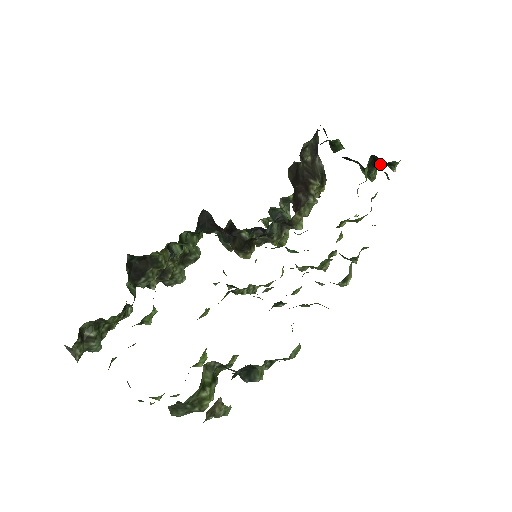
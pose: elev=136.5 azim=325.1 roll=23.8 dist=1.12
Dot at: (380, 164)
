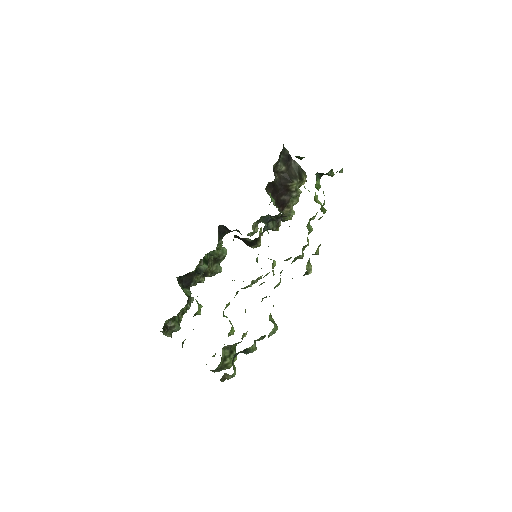
Dot at: occluded
